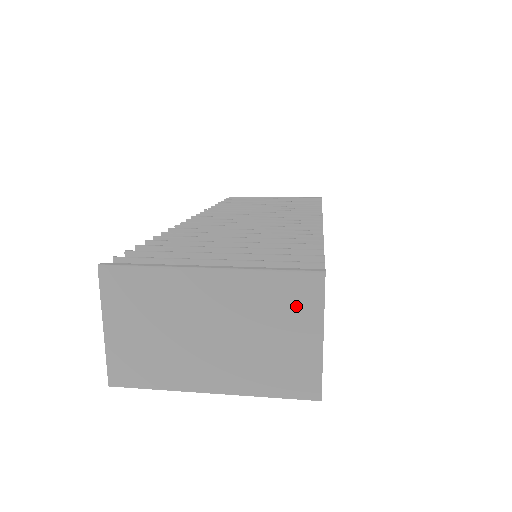
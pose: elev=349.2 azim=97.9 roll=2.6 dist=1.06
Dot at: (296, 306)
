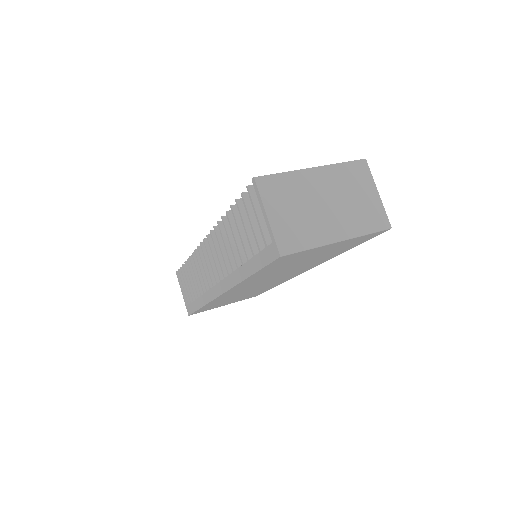
Dot at: (360, 178)
